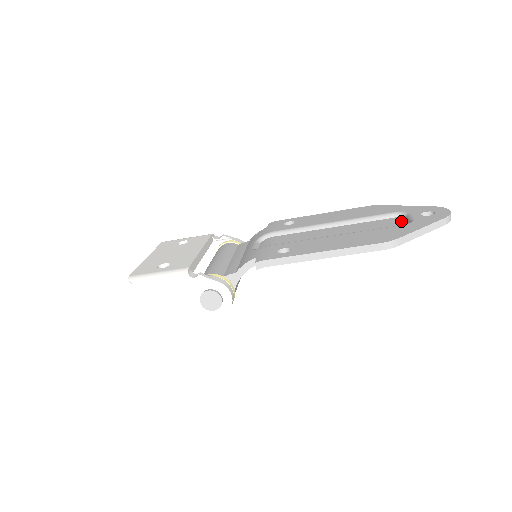
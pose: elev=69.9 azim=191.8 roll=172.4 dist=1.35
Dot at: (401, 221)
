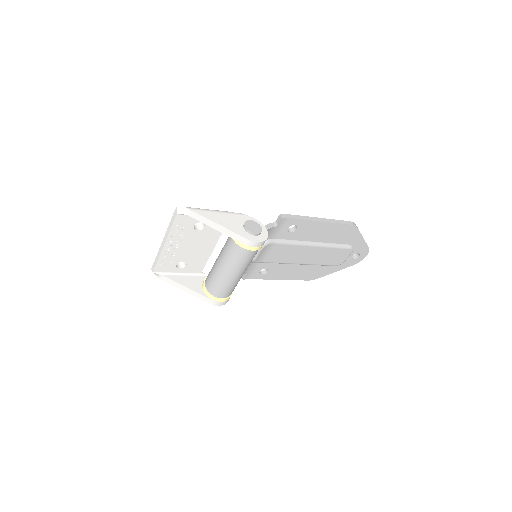
Dot at: occluded
